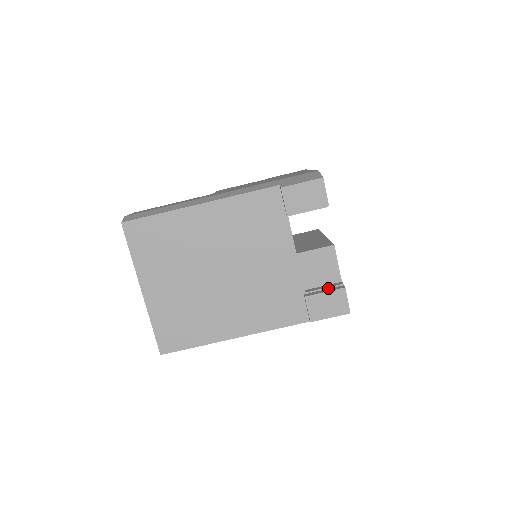
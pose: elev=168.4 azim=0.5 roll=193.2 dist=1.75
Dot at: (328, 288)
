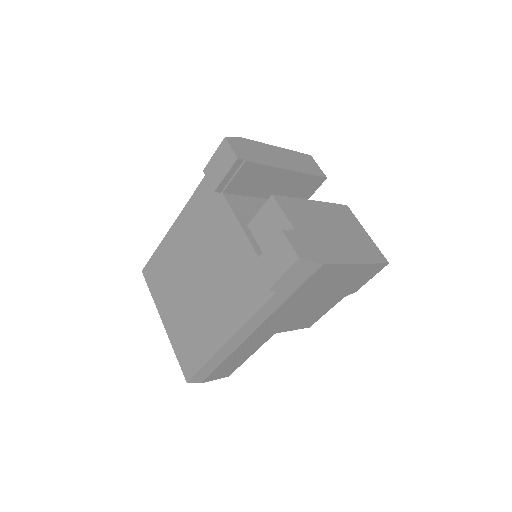
Dot at: occluded
